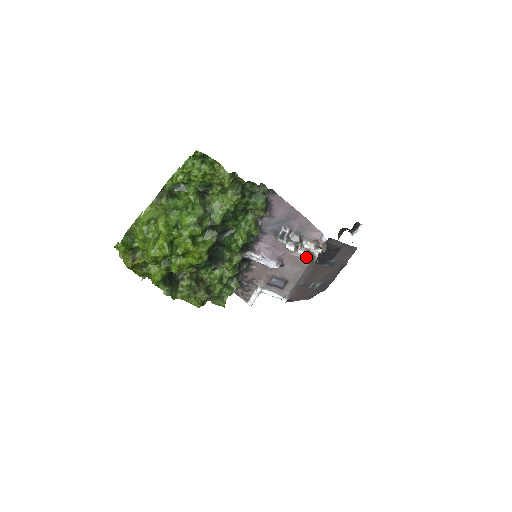
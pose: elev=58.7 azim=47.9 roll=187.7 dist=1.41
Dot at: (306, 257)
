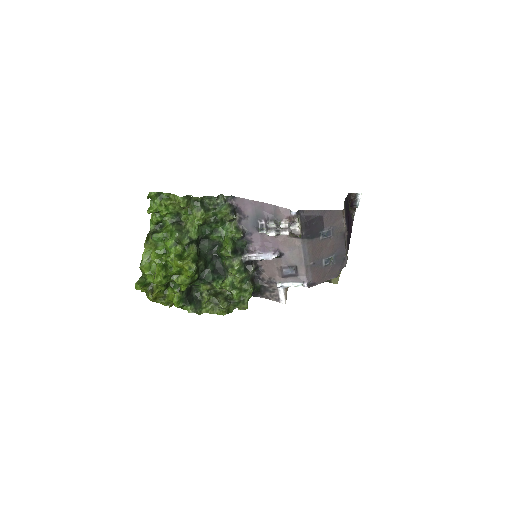
Dot at: (294, 237)
